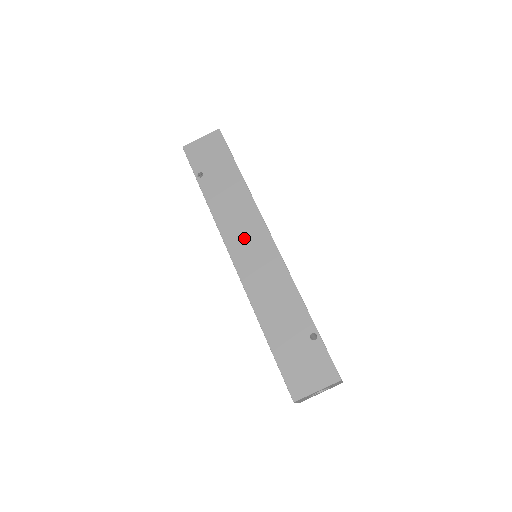
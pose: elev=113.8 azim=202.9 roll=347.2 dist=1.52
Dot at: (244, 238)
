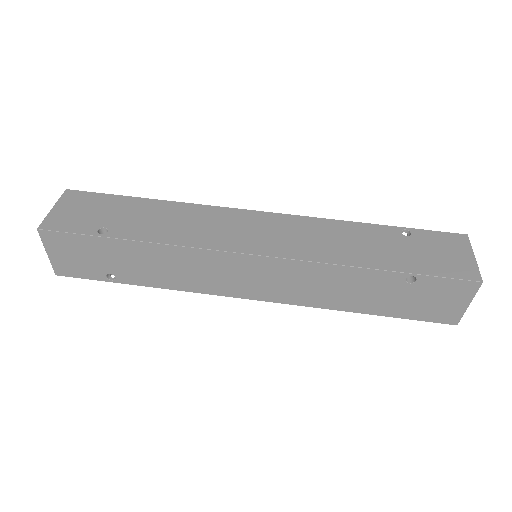
Dot at: (232, 279)
